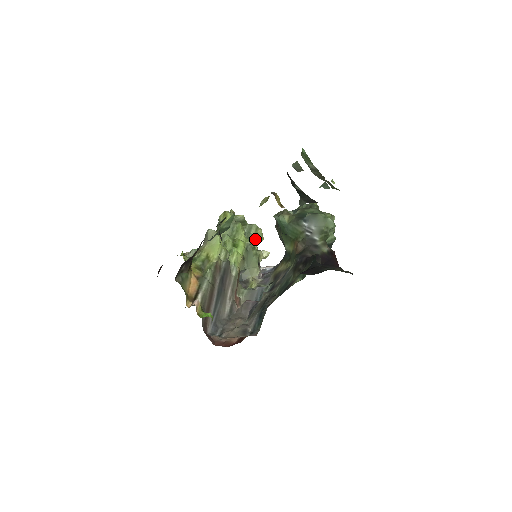
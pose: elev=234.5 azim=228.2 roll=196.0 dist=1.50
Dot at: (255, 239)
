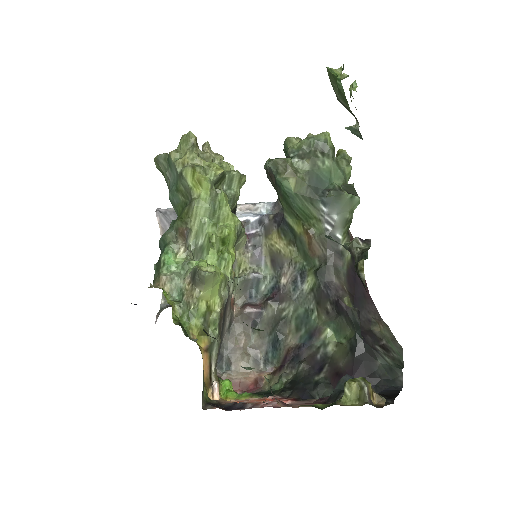
Dot at: (238, 196)
